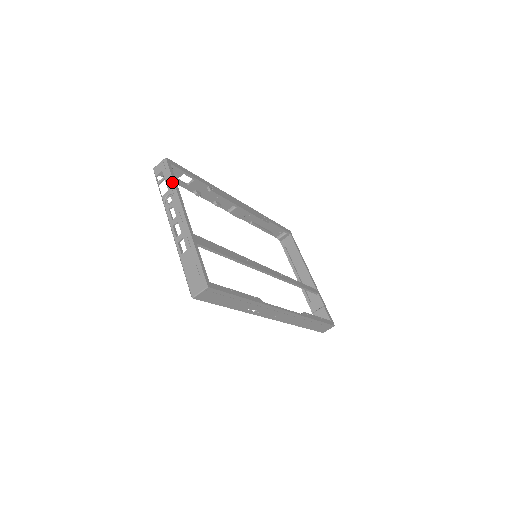
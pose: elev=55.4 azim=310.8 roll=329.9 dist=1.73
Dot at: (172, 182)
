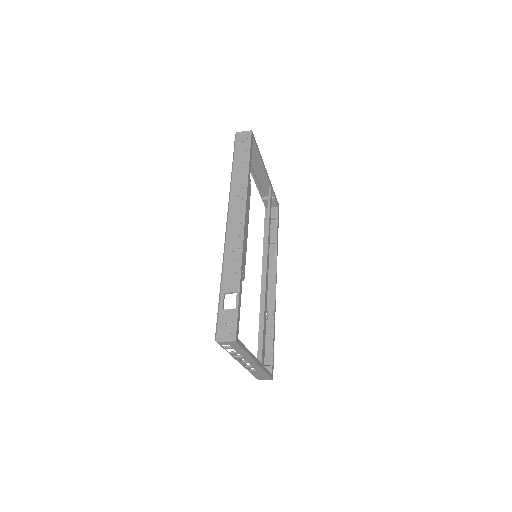
Dot at: (244, 352)
